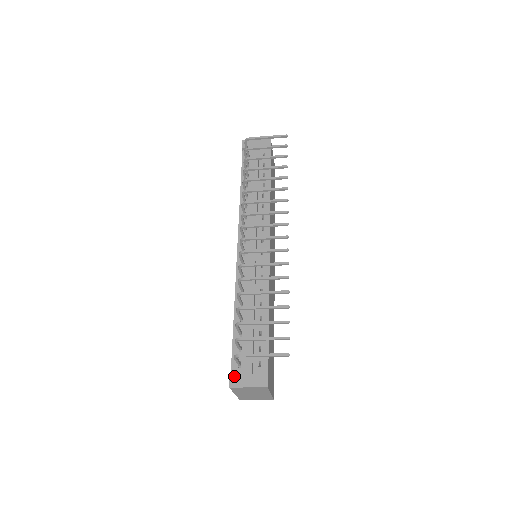
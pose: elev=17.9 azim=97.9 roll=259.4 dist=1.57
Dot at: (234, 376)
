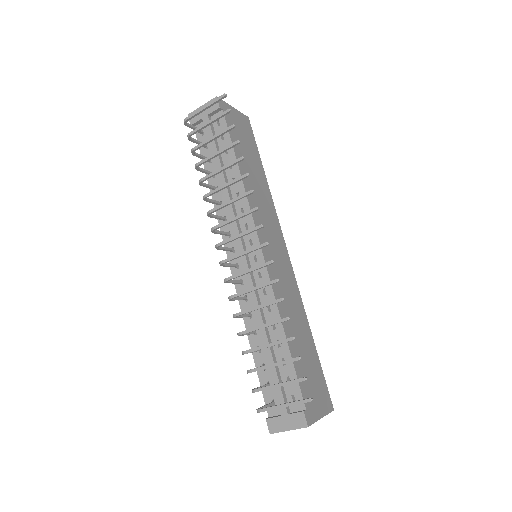
Dot at: (271, 420)
